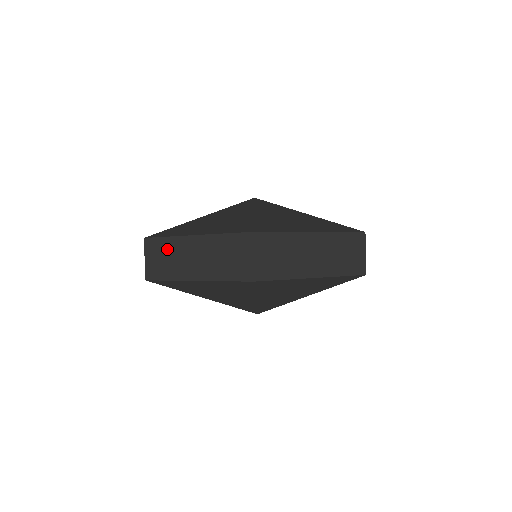
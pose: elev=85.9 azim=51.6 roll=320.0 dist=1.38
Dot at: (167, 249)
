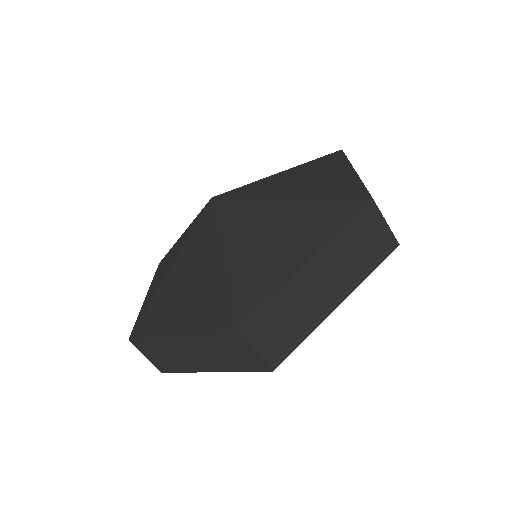
Dot at: (159, 348)
